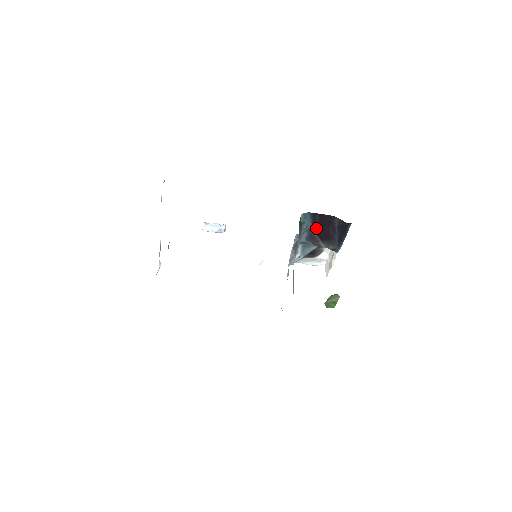
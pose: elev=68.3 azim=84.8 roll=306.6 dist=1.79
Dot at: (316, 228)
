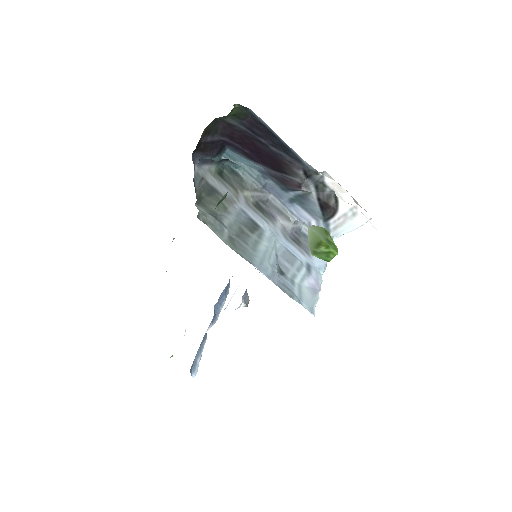
Dot at: (261, 162)
